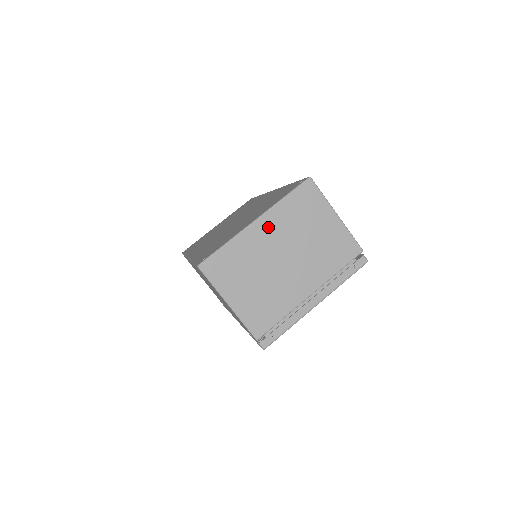
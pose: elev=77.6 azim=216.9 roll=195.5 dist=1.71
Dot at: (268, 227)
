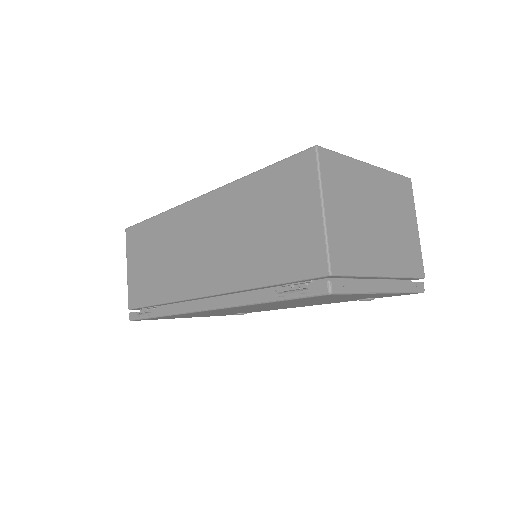
Dot at: (376, 180)
